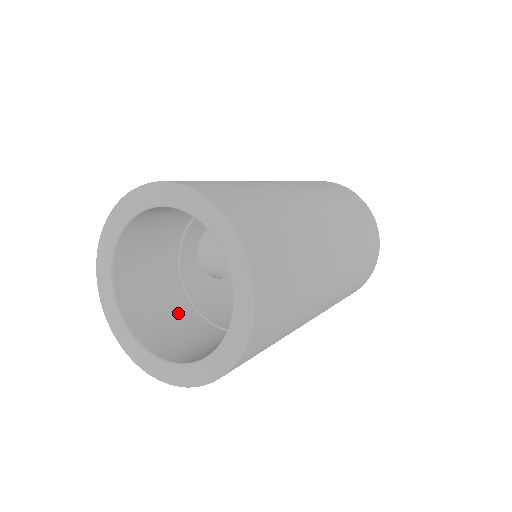
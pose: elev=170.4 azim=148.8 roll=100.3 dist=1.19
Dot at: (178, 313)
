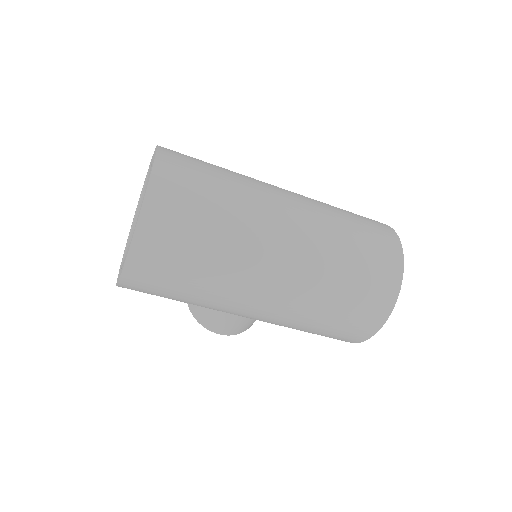
Dot at: occluded
